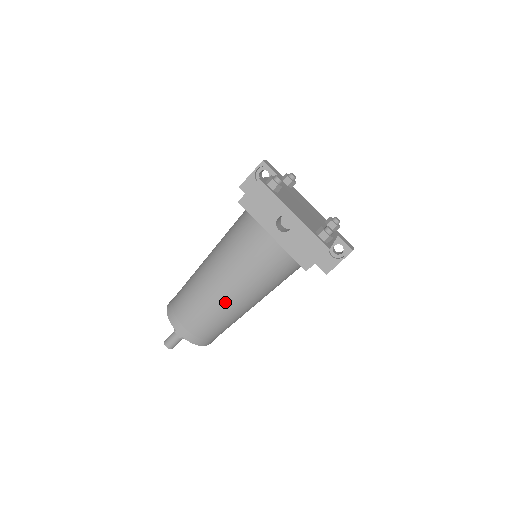
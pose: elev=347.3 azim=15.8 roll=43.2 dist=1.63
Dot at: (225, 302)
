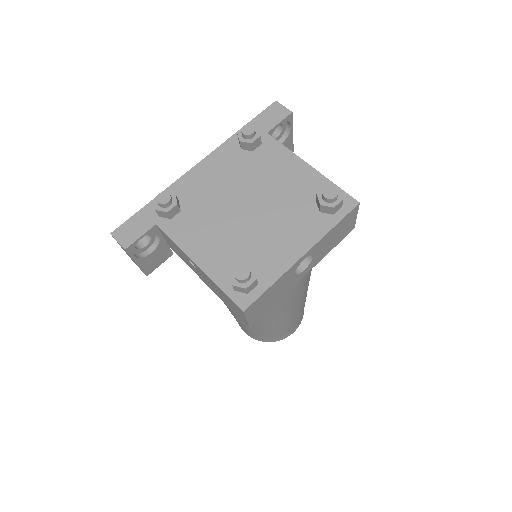
Dot at: (304, 300)
